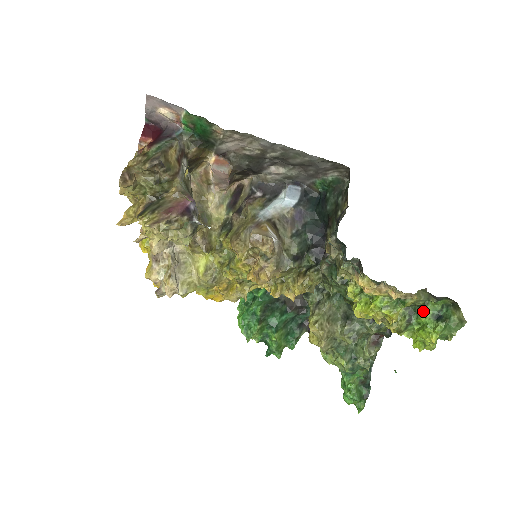
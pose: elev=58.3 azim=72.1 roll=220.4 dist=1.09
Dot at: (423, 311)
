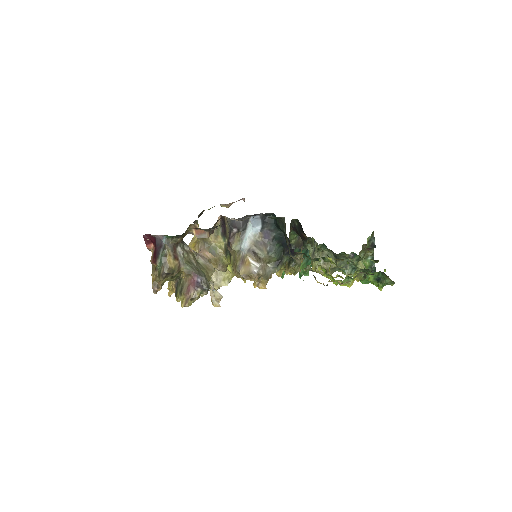
Dot at: occluded
